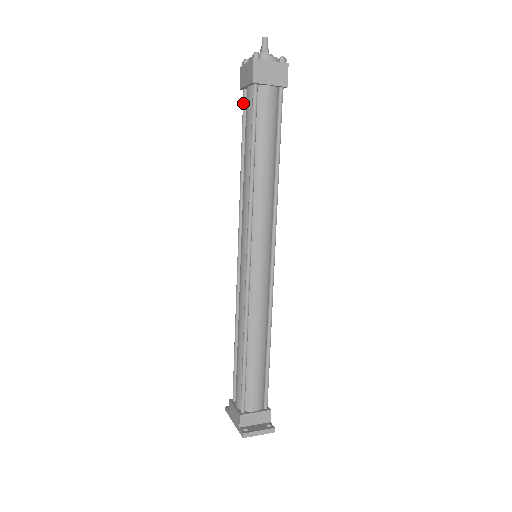
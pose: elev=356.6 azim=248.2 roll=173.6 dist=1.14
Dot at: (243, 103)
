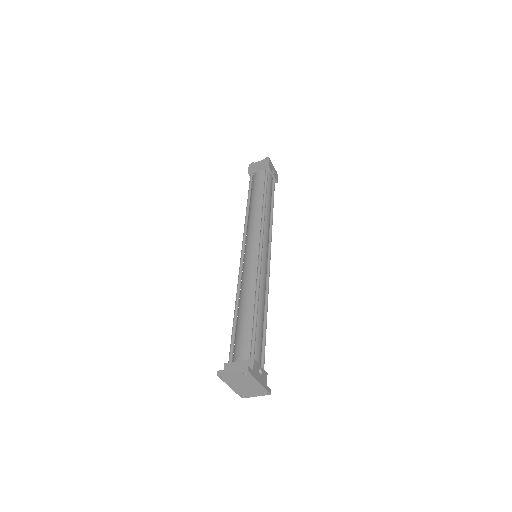
Dot at: occluded
